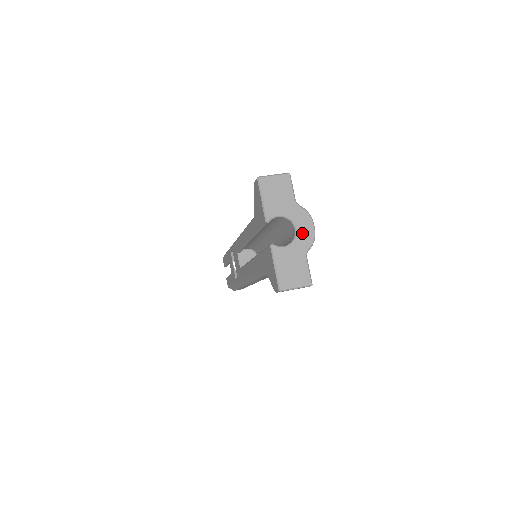
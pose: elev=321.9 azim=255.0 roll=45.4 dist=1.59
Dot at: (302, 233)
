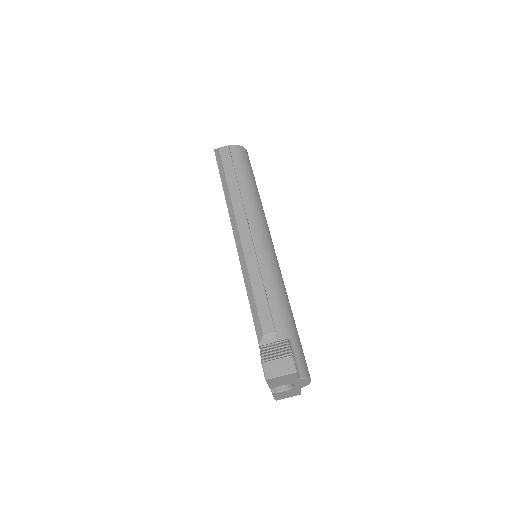
Dot at: (299, 385)
